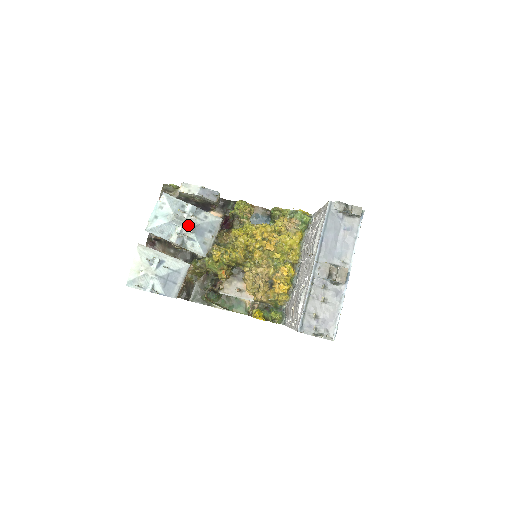
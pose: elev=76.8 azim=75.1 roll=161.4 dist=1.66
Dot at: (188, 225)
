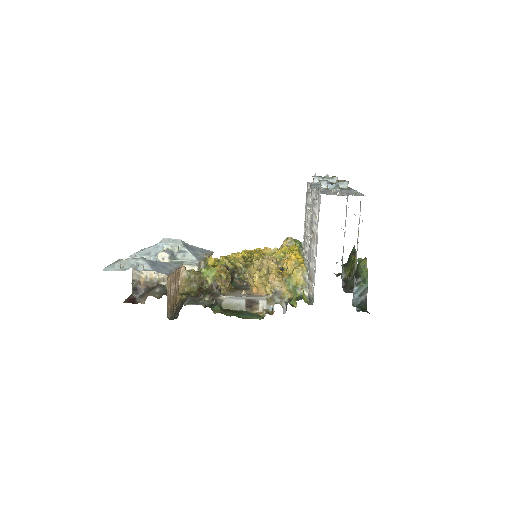
Dot at: (178, 240)
